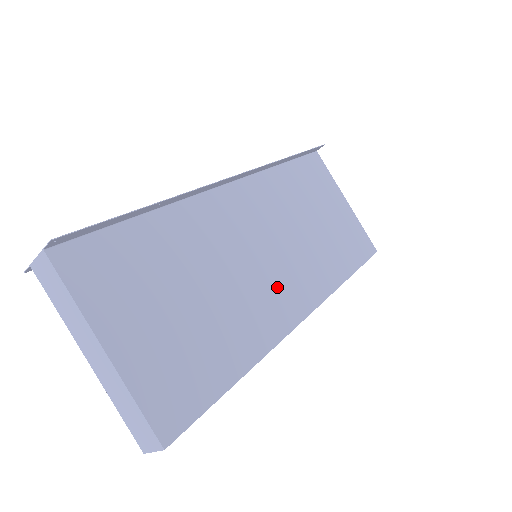
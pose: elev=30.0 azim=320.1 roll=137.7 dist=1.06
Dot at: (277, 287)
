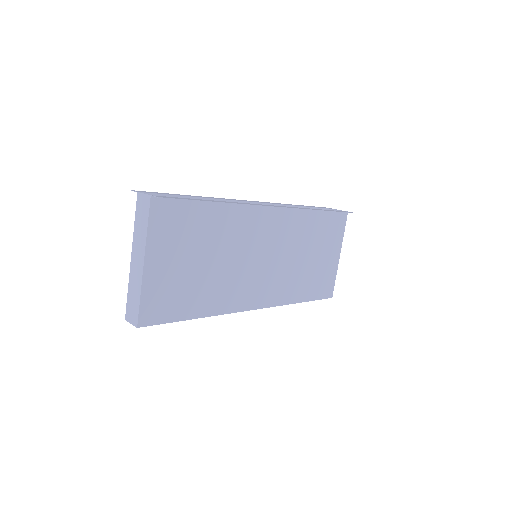
Dot at: (253, 283)
